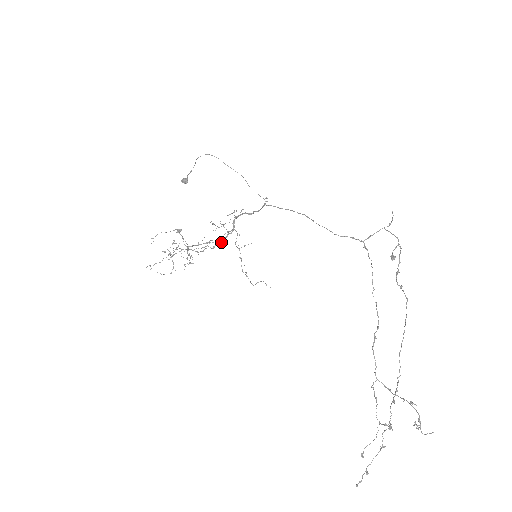
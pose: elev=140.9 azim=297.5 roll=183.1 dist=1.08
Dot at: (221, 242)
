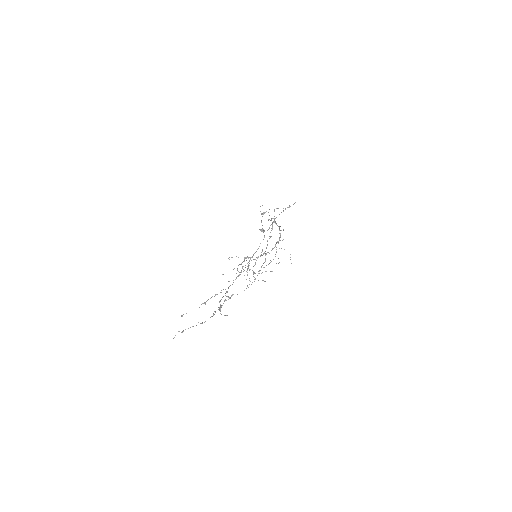
Dot at: occluded
